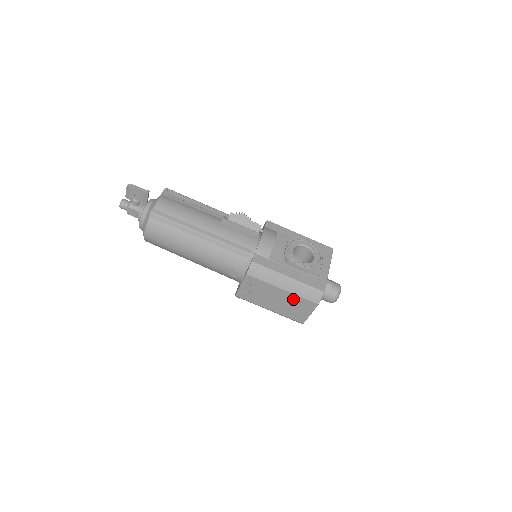
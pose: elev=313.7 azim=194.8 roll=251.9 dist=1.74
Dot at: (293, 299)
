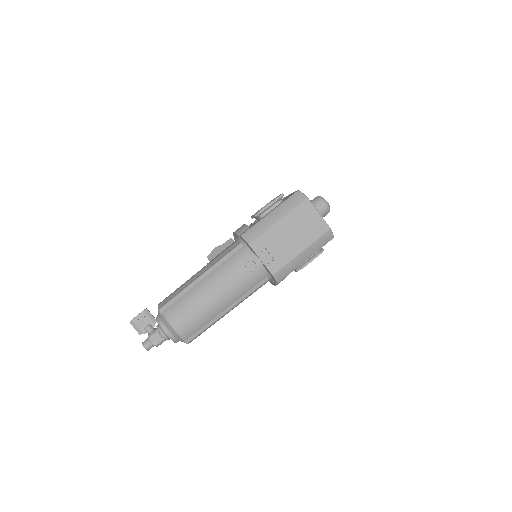
Dot at: (294, 218)
